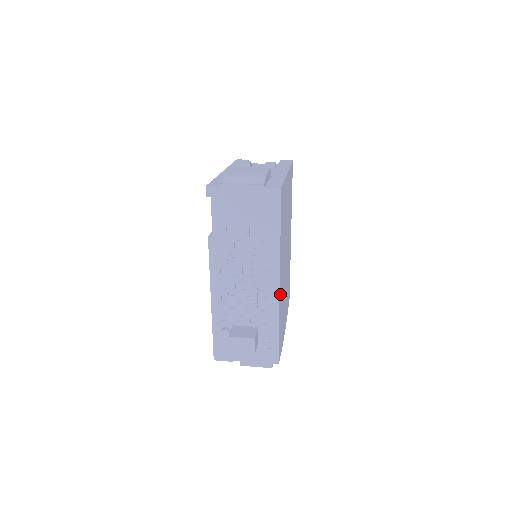
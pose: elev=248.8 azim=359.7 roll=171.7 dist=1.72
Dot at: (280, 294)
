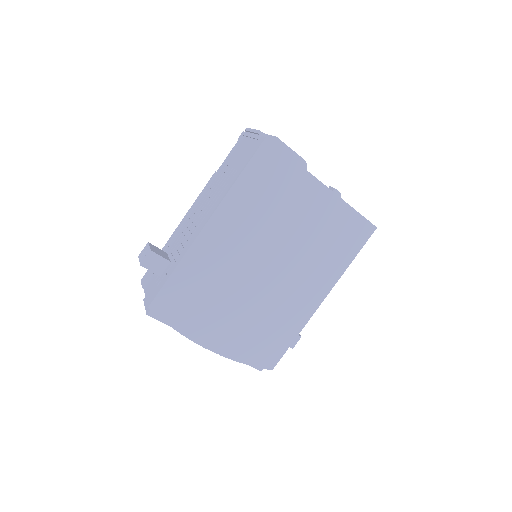
Dot at: (204, 245)
